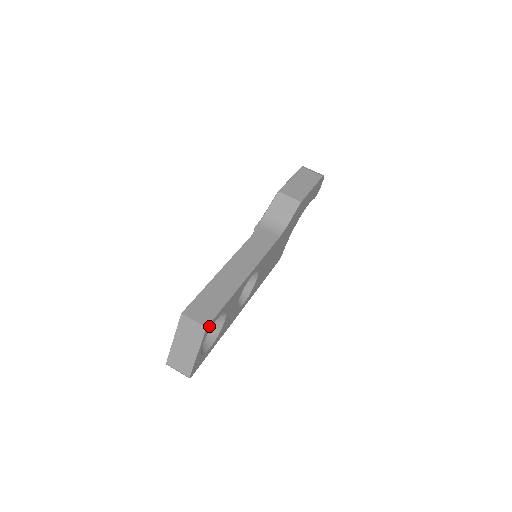
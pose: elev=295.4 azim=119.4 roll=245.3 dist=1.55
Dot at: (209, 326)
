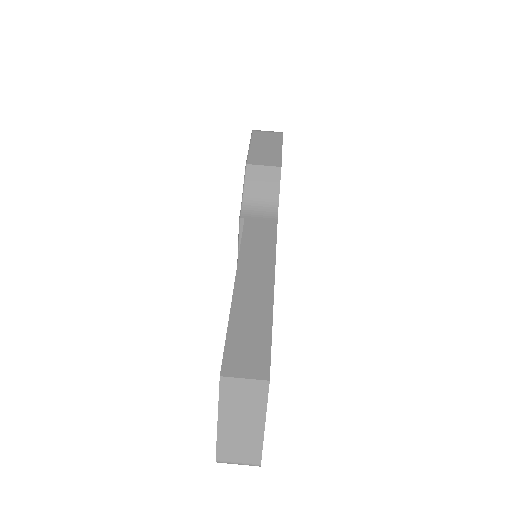
Dot at: (269, 376)
